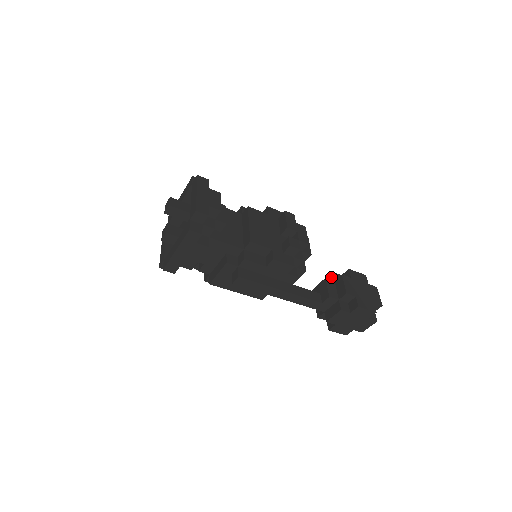
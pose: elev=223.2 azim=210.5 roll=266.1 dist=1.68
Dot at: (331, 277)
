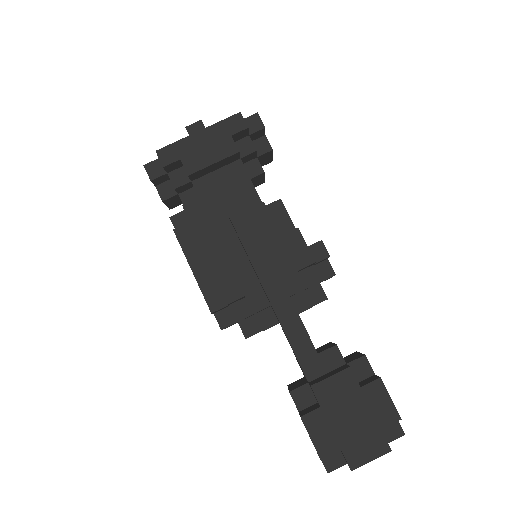
Dot at: occluded
